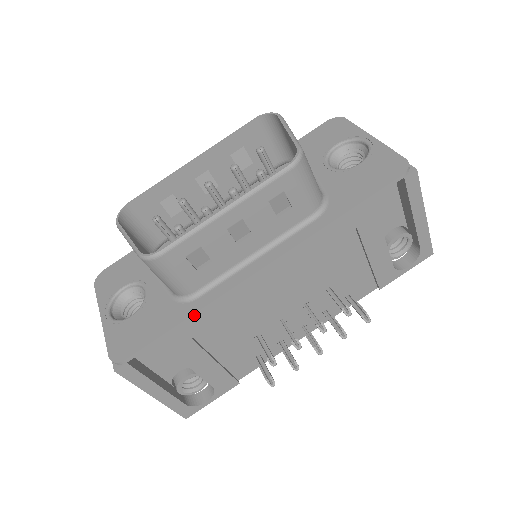
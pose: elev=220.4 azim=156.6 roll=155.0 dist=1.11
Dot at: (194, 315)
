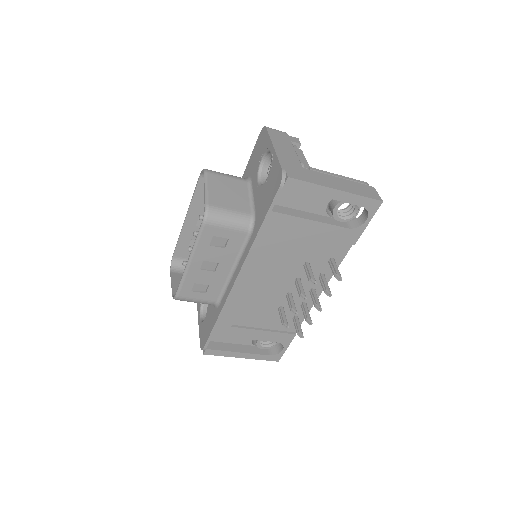
Dot at: (219, 317)
